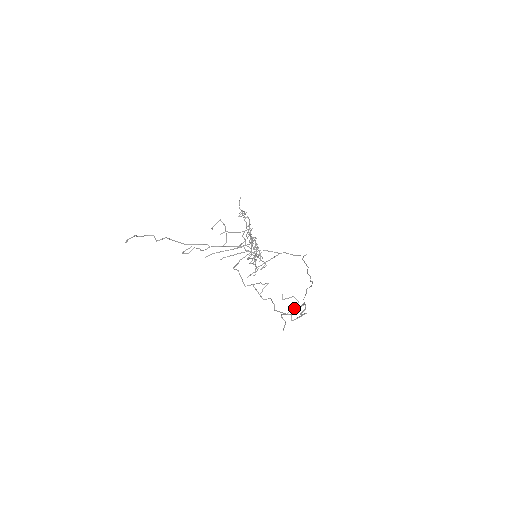
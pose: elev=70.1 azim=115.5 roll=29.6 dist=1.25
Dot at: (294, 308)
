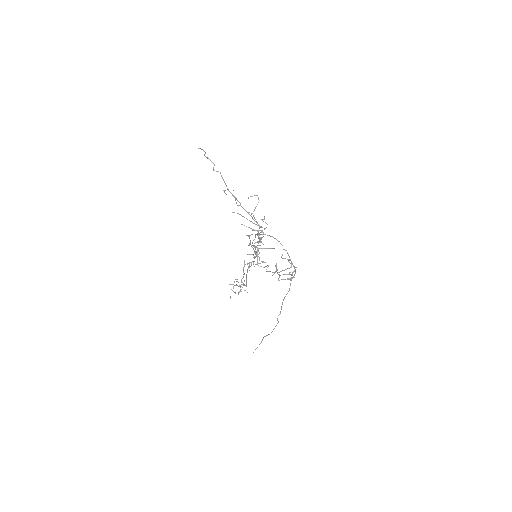
Dot at: occluded
